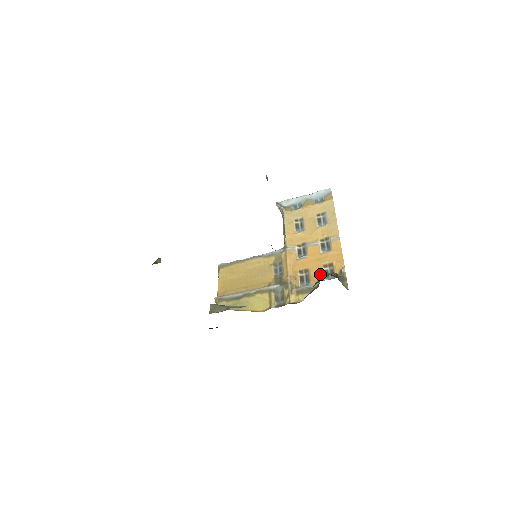
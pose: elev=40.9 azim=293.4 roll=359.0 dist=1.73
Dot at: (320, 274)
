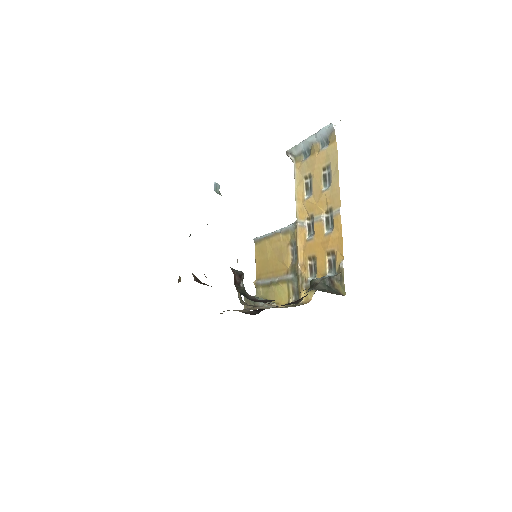
Dot at: (323, 266)
